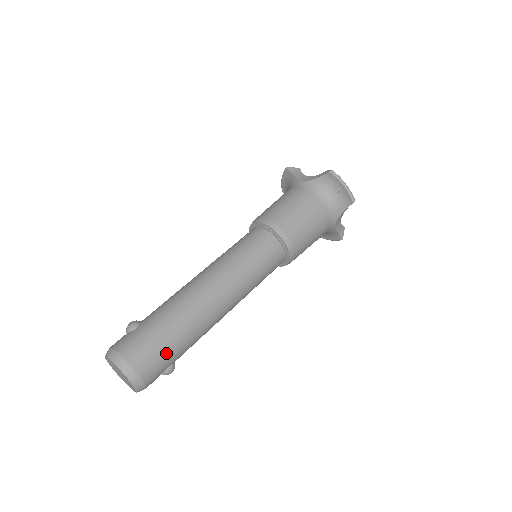
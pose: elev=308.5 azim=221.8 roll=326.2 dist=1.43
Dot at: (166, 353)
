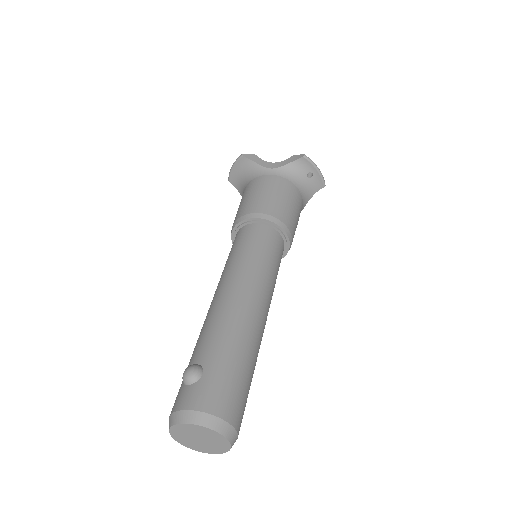
Dot at: (247, 392)
